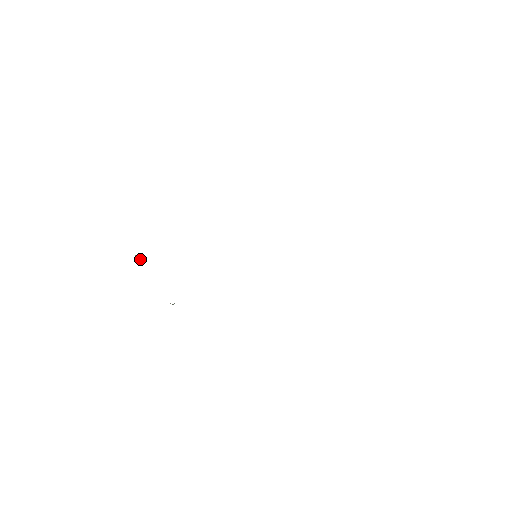
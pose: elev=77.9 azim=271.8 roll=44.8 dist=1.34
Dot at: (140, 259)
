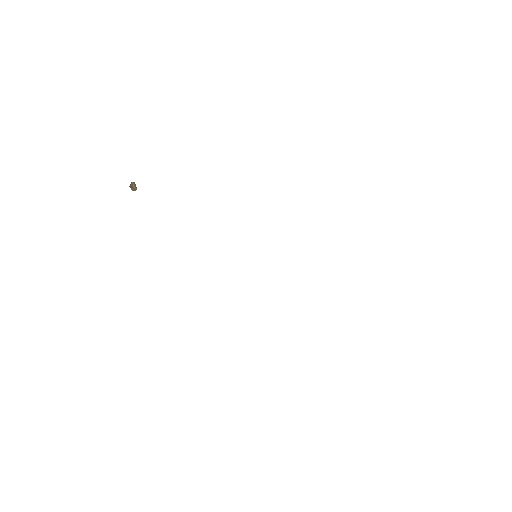
Dot at: (135, 187)
